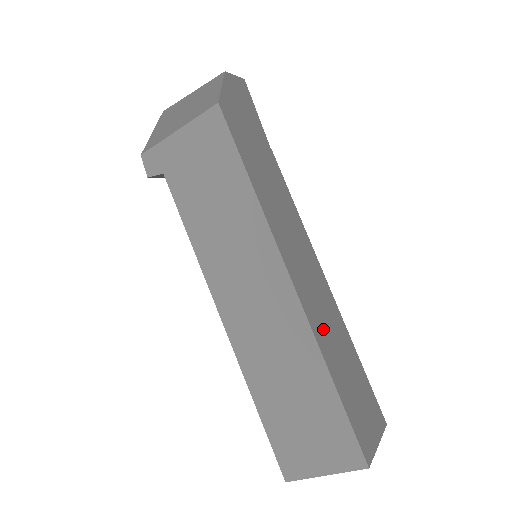
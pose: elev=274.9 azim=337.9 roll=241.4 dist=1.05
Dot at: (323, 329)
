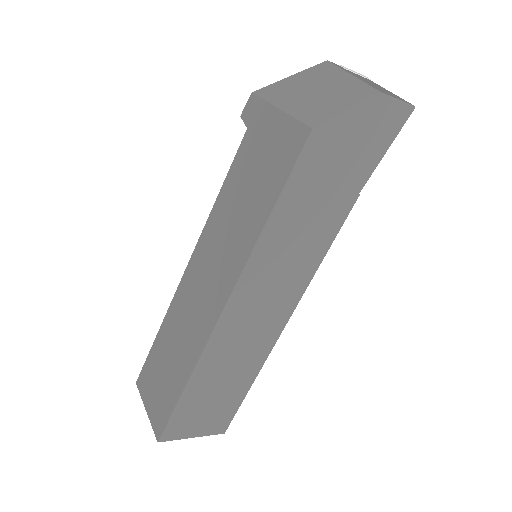
Dot at: (222, 355)
